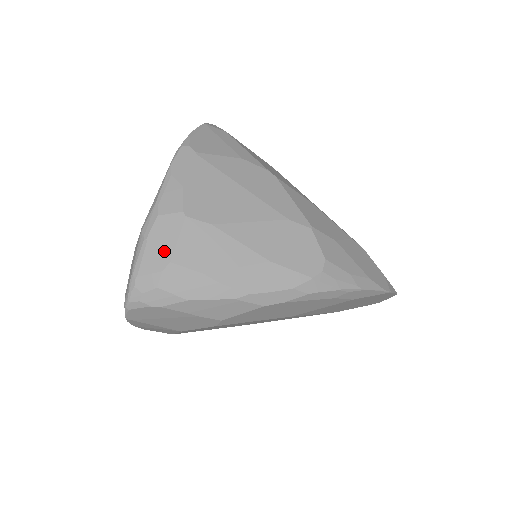
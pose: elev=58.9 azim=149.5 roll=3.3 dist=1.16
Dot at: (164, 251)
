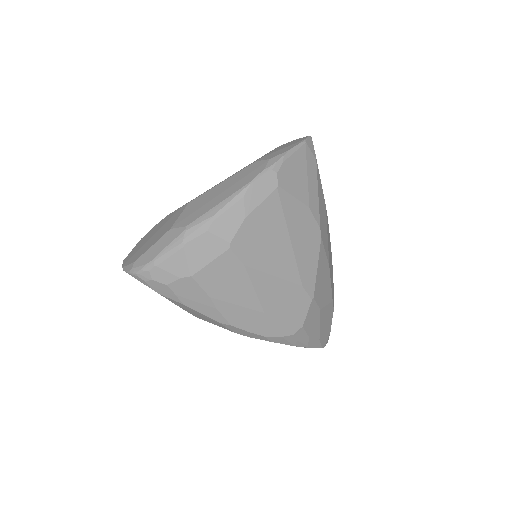
Dot at: (192, 264)
